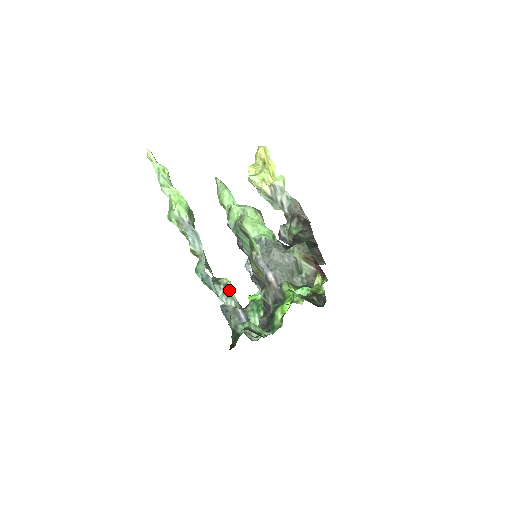
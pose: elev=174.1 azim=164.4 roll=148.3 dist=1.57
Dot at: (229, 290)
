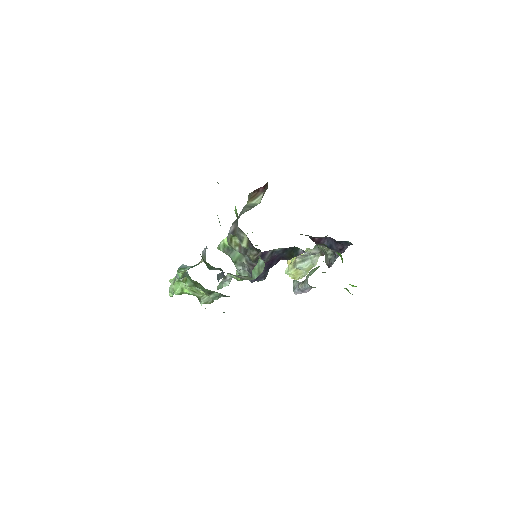
Dot at: (231, 277)
